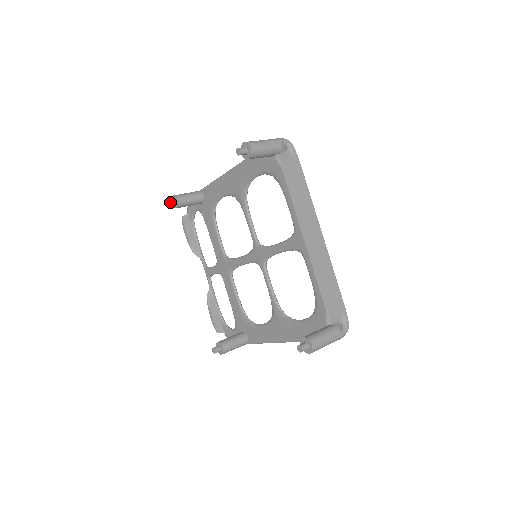
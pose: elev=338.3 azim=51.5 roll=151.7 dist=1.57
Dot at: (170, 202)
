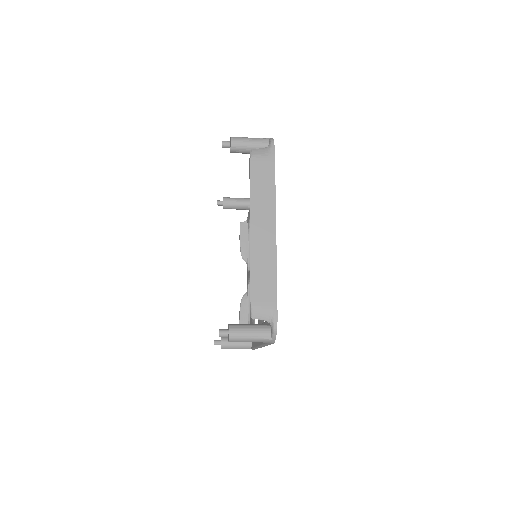
Dot at: (218, 202)
